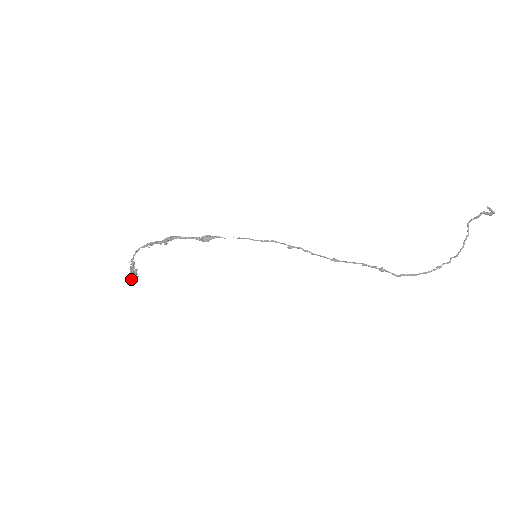
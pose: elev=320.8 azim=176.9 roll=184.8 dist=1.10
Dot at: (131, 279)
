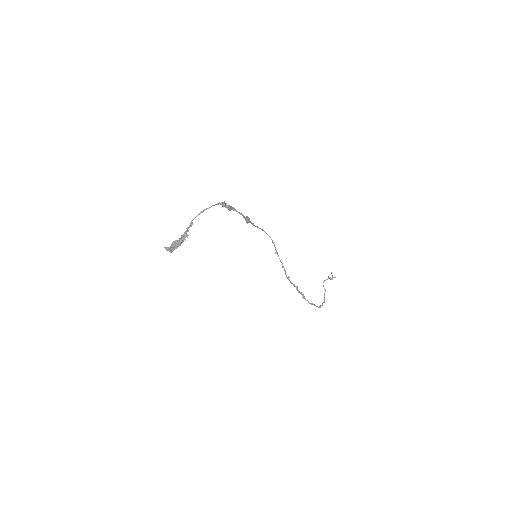
Dot at: (178, 244)
